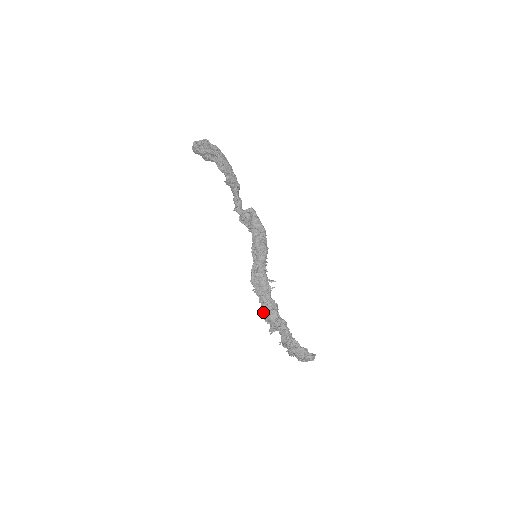
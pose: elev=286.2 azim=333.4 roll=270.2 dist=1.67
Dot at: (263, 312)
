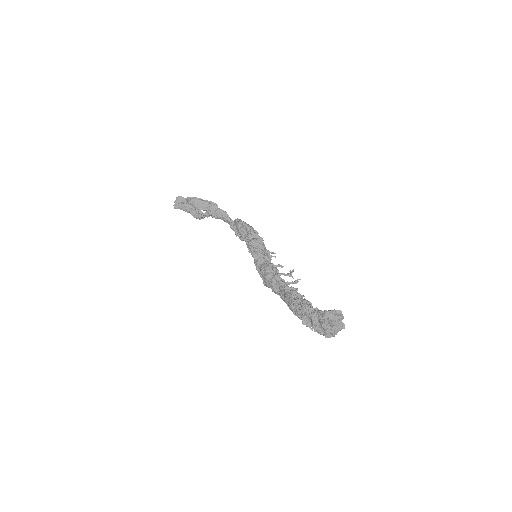
Dot at: occluded
